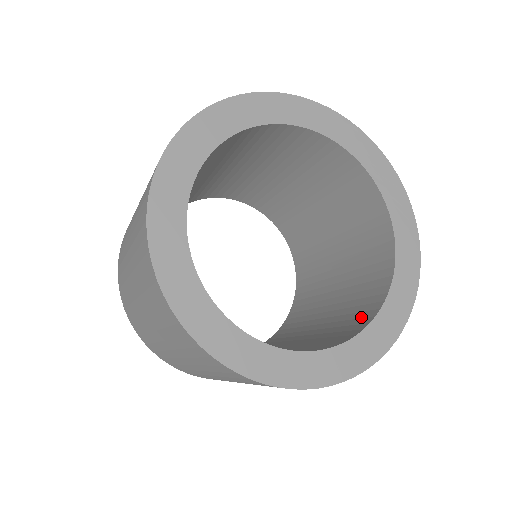
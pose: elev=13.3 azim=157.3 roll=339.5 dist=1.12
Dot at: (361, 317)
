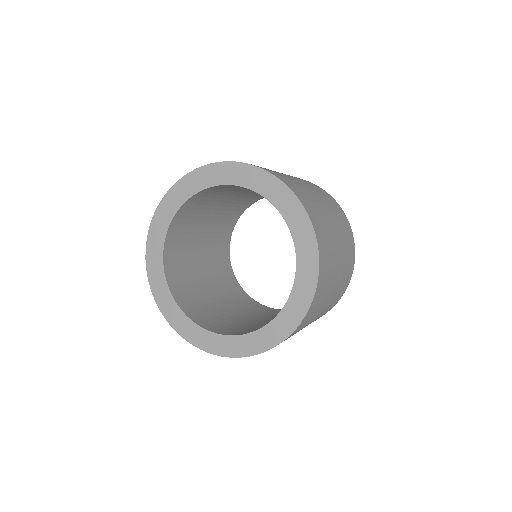
Dot at: occluded
